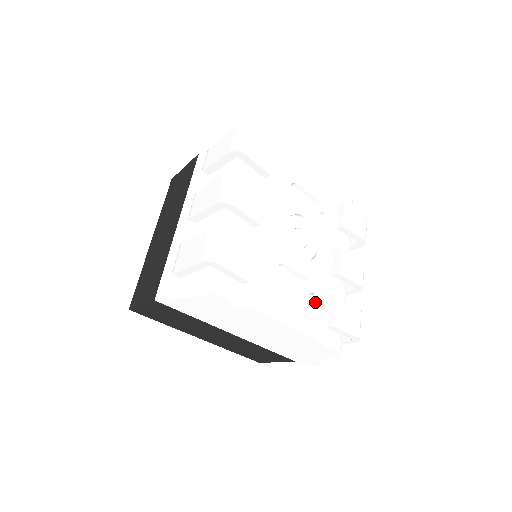
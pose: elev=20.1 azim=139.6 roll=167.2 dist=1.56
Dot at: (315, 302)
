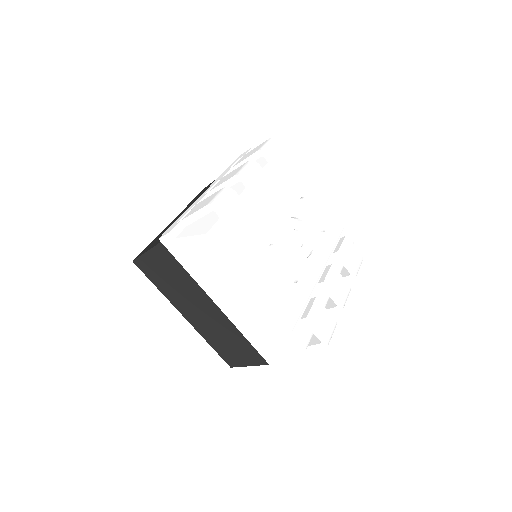
Dot at: (295, 290)
